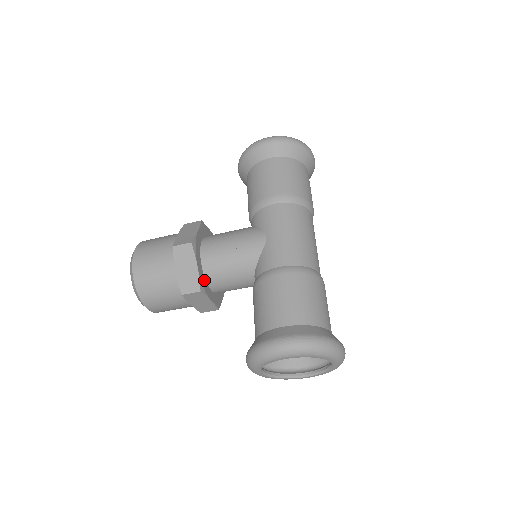
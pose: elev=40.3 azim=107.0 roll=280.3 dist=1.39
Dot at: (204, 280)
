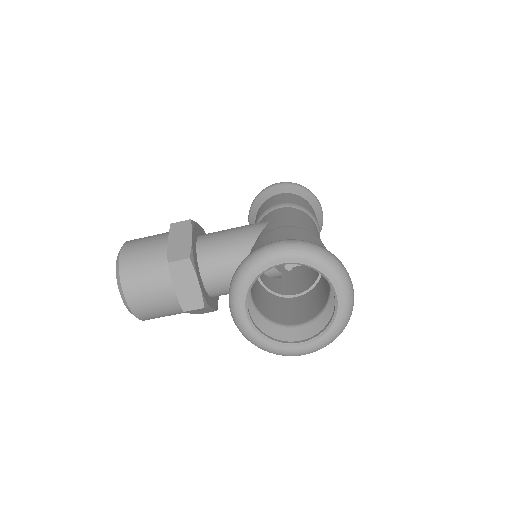
Dot at: (196, 258)
